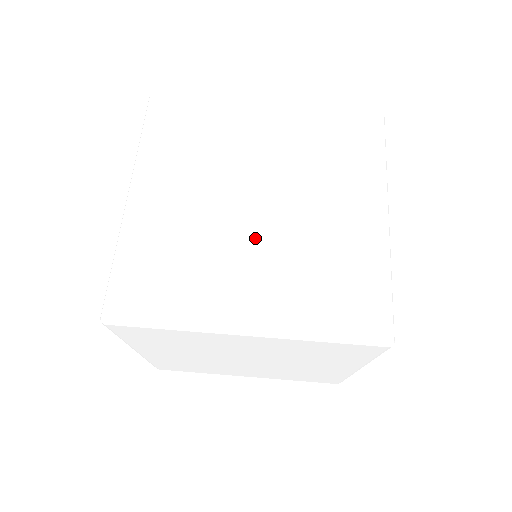
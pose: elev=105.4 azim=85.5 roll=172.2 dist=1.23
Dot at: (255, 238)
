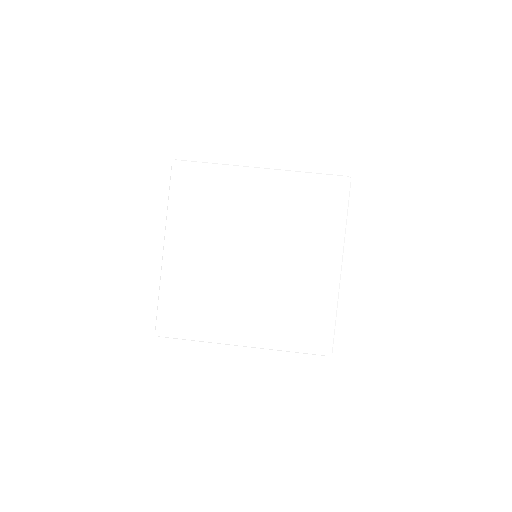
Dot at: occluded
